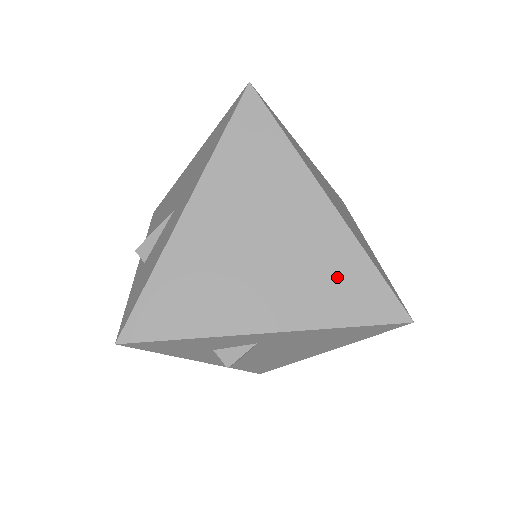
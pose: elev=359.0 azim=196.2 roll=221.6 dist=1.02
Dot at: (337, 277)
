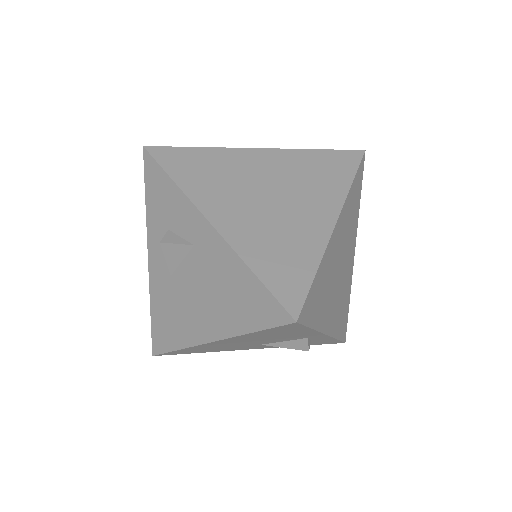
Dot at: (287, 249)
